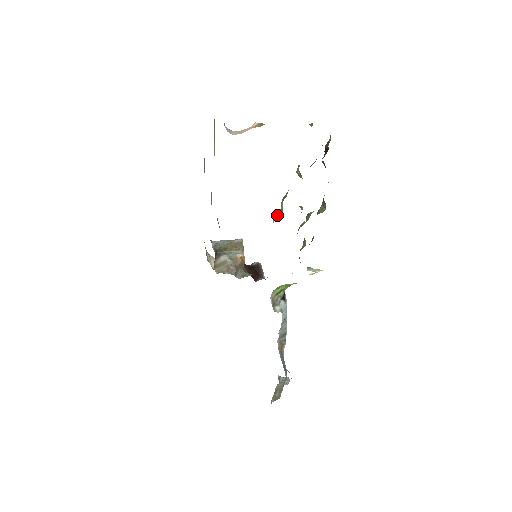
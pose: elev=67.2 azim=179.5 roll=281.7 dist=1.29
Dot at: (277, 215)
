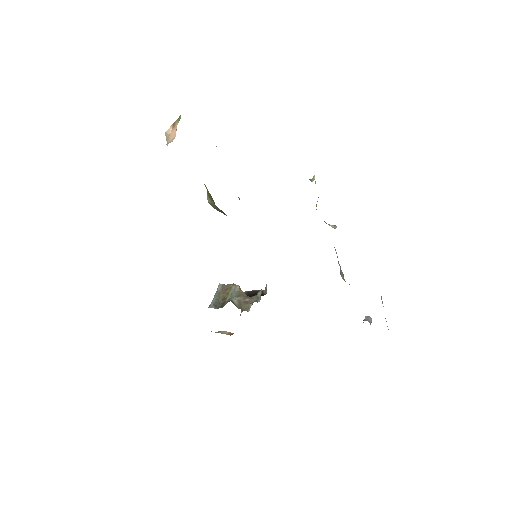
Dot at: occluded
